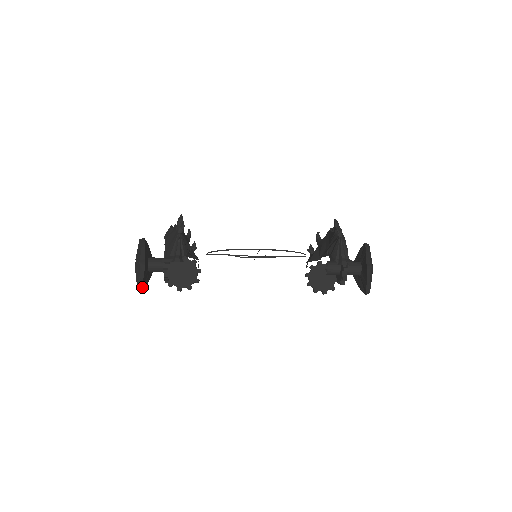
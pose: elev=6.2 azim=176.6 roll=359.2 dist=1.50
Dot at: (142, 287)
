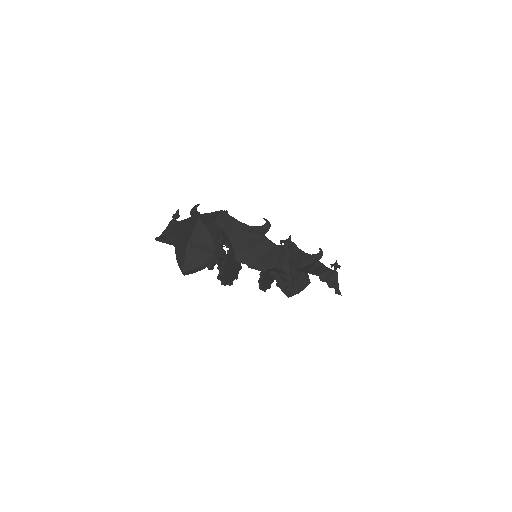
Dot at: (192, 273)
